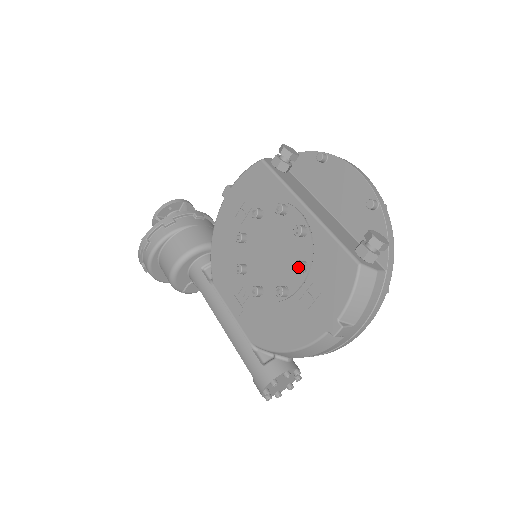
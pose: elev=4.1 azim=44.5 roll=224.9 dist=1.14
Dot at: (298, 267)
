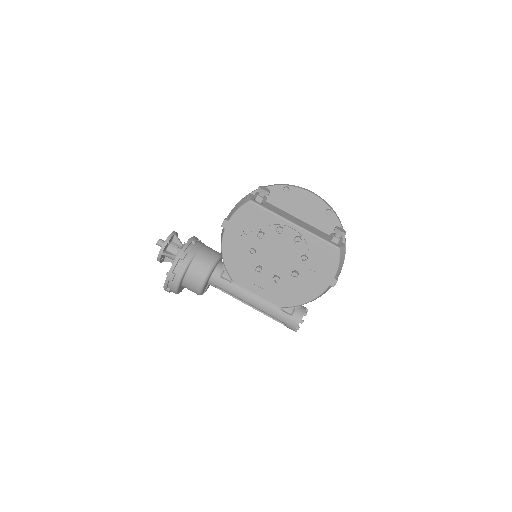
Dot at: (303, 259)
